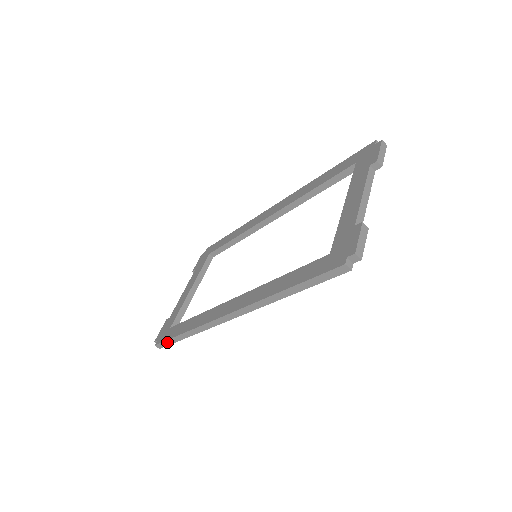
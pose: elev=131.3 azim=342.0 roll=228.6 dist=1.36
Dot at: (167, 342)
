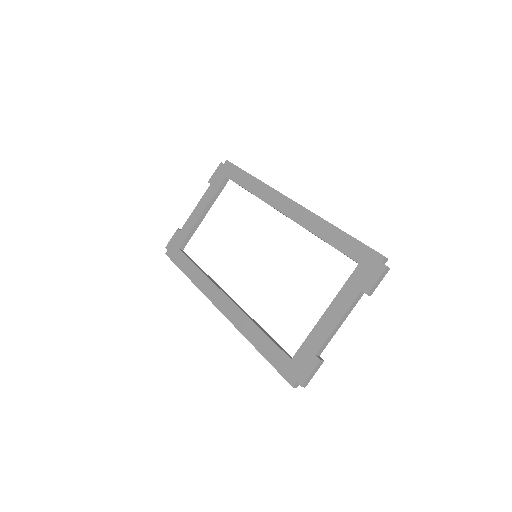
Dot at: (175, 263)
